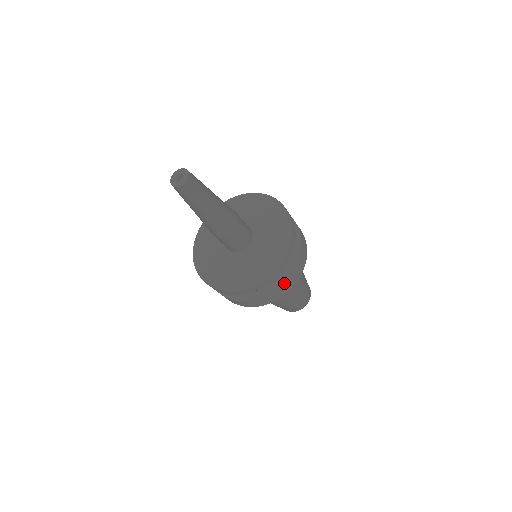
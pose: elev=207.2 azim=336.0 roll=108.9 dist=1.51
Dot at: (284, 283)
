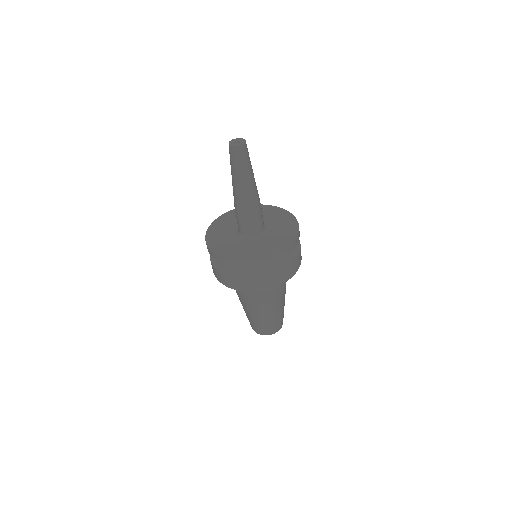
Dot at: (273, 276)
